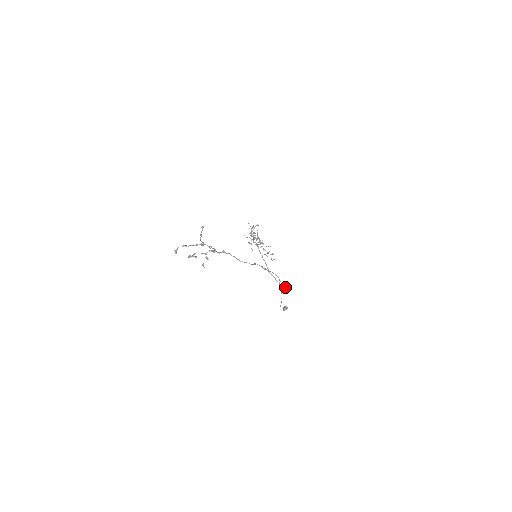
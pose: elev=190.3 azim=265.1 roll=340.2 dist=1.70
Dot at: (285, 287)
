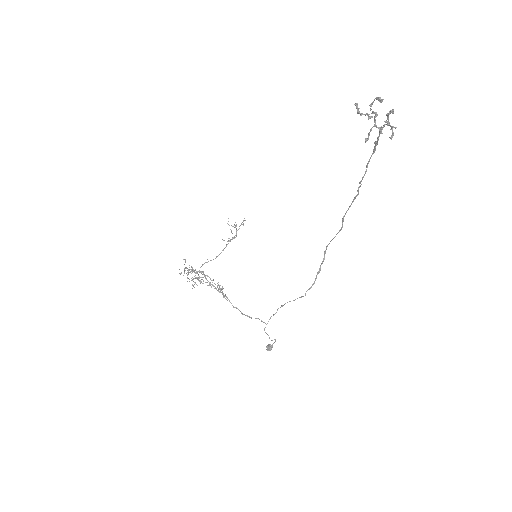
Dot at: (281, 305)
